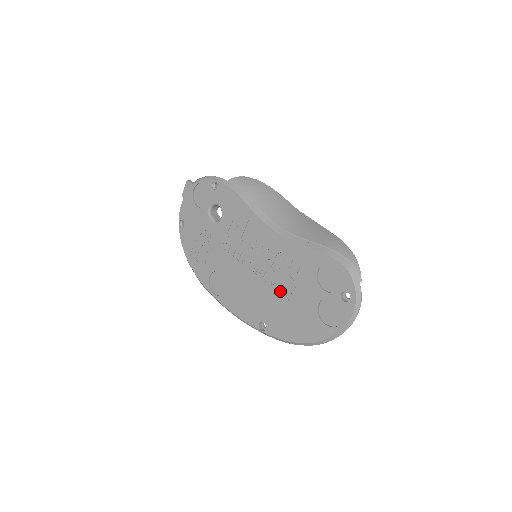
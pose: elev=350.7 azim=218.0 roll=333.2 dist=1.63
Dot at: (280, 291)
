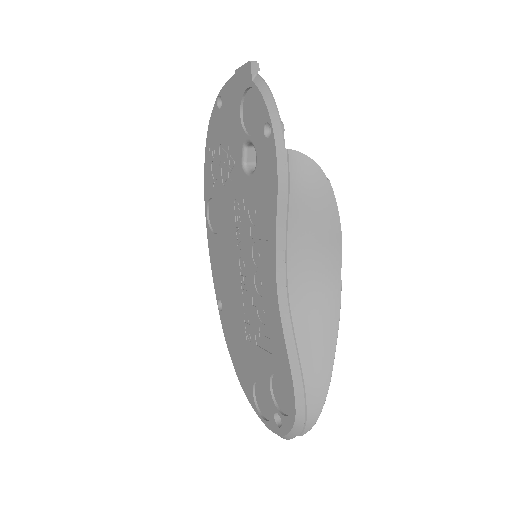
Dot at: (245, 319)
